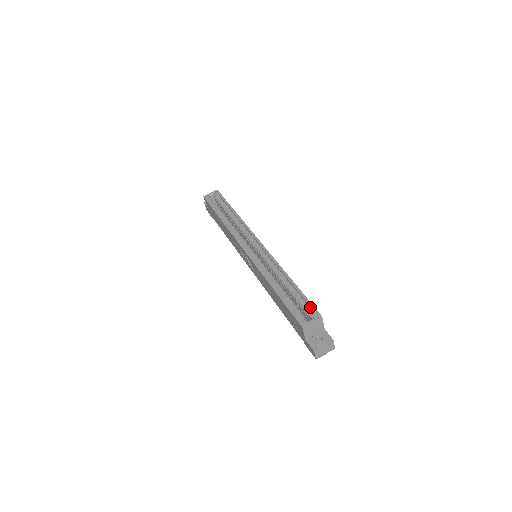
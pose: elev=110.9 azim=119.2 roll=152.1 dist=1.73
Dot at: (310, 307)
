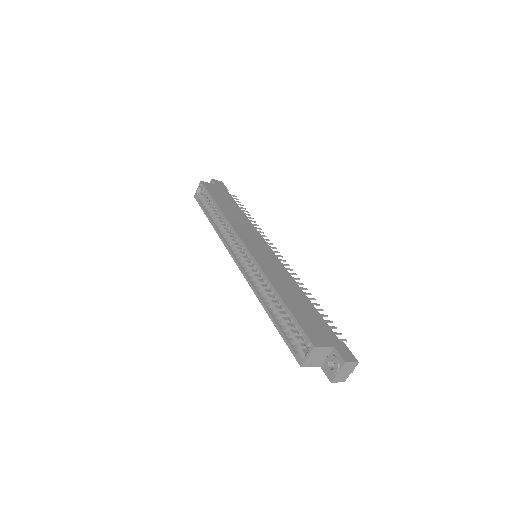
Dot at: (303, 333)
